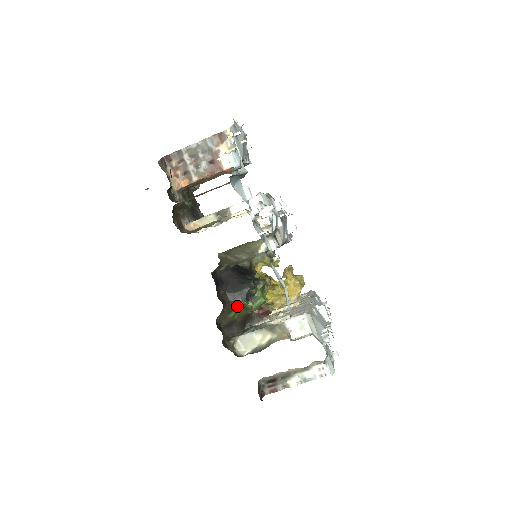
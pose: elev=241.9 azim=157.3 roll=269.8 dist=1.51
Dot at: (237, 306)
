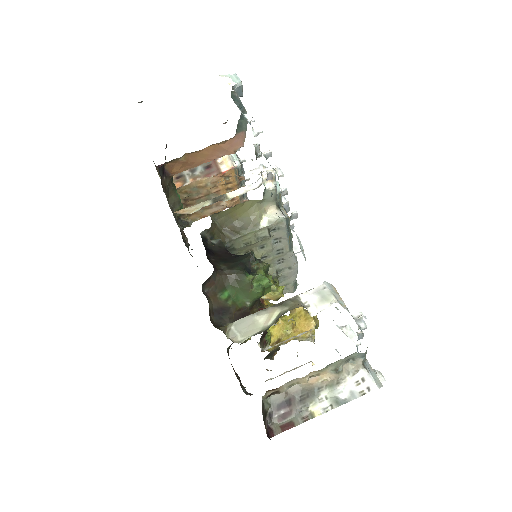
Dot at: (232, 280)
